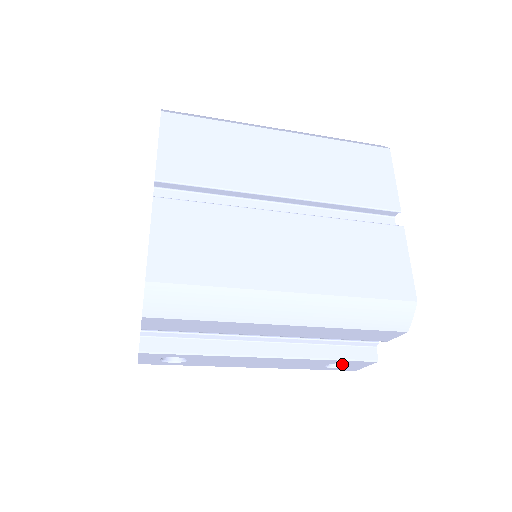
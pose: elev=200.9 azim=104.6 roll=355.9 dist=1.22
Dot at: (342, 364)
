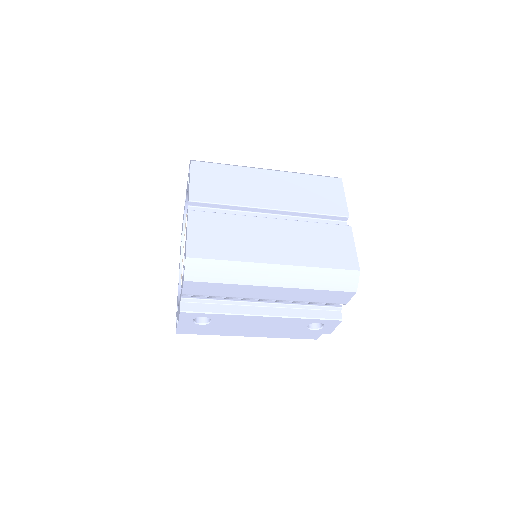
Dot at: (319, 327)
